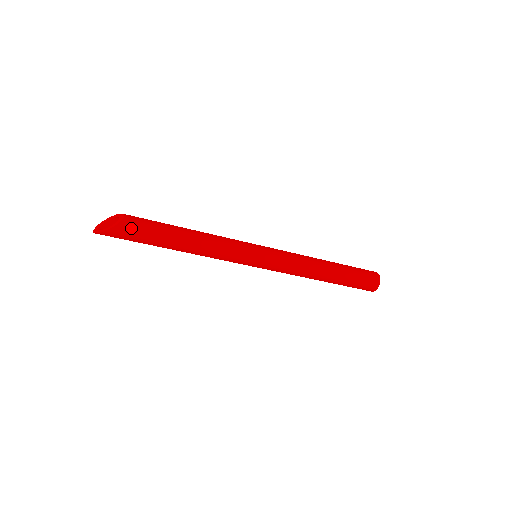
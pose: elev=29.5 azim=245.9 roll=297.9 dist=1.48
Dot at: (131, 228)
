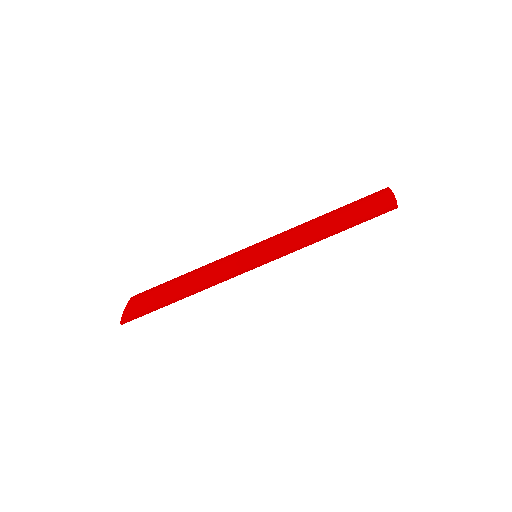
Dot at: (138, 299)
